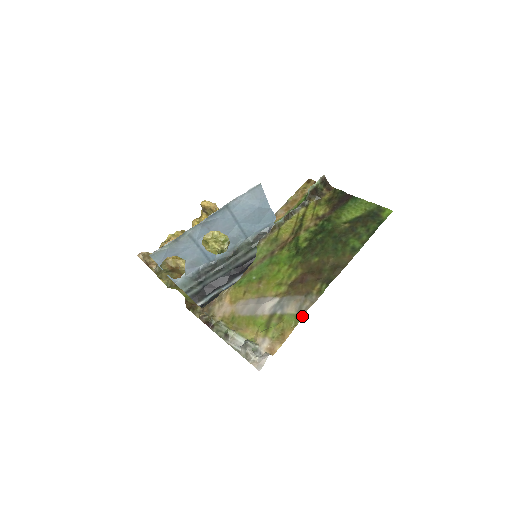
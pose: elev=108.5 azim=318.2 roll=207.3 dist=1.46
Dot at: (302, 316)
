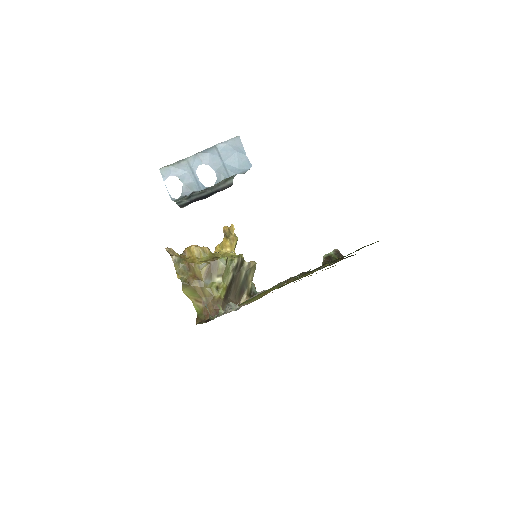
Dot at: (283, 282)
